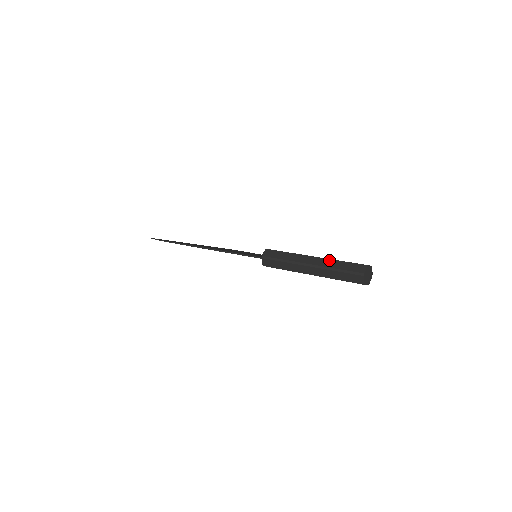
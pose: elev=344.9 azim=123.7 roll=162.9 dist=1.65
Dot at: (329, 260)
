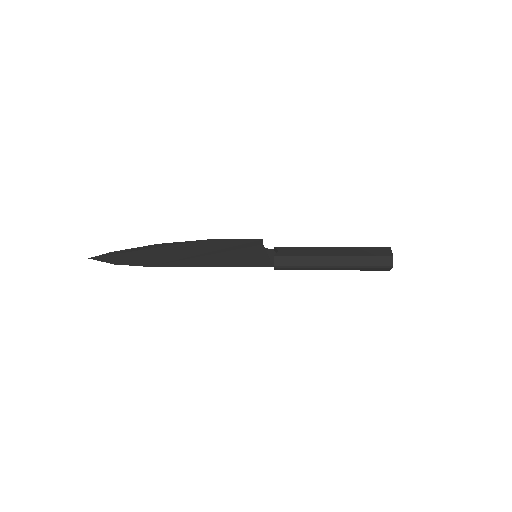
Dot at: (353, 257)
